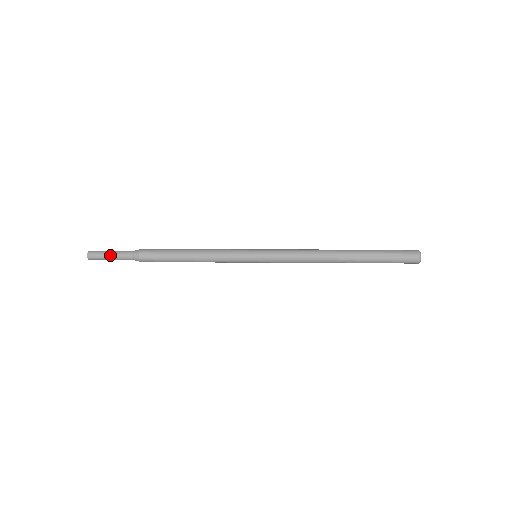
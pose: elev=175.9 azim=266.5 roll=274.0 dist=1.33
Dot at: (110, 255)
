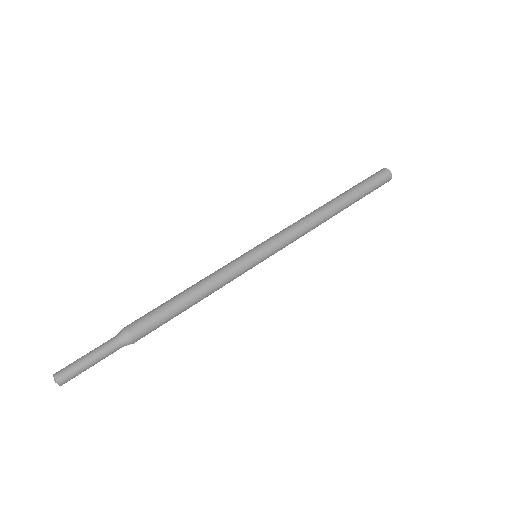
Dot at: occluded
